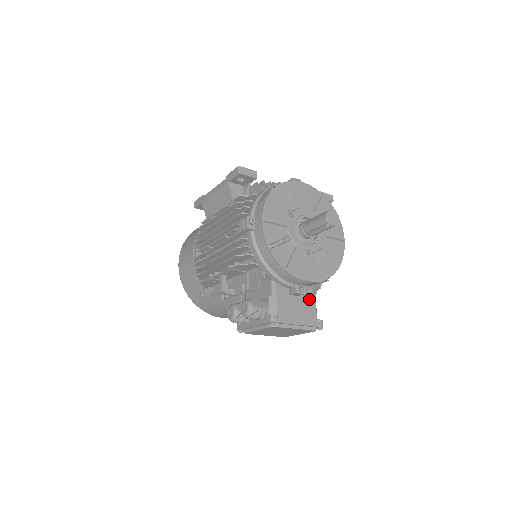
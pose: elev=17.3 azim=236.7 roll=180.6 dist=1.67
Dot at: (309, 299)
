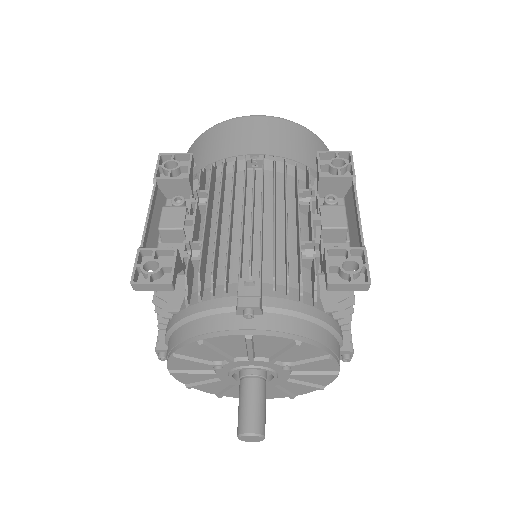
Dot at: occluded
